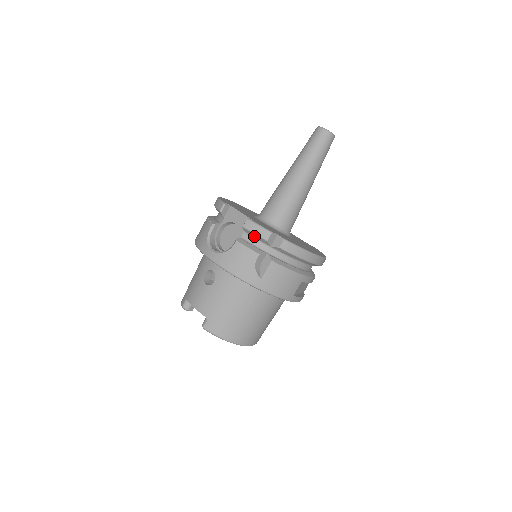
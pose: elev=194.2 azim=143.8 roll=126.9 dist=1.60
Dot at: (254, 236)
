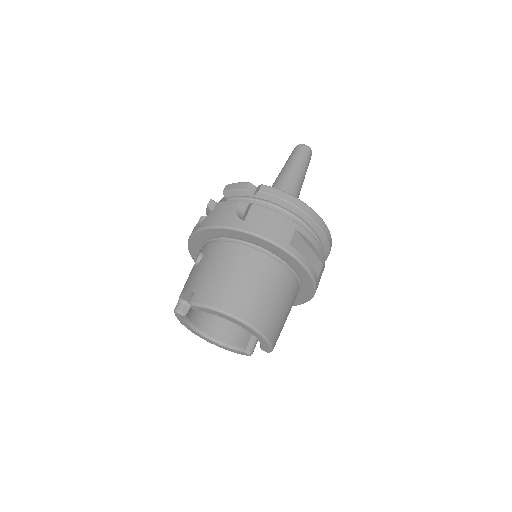
Dot at: (234, 195)
